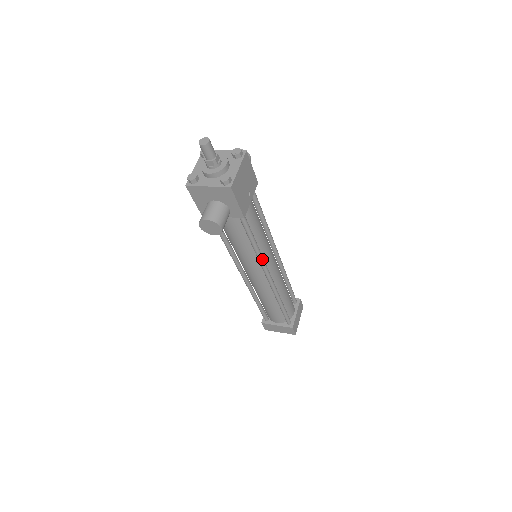
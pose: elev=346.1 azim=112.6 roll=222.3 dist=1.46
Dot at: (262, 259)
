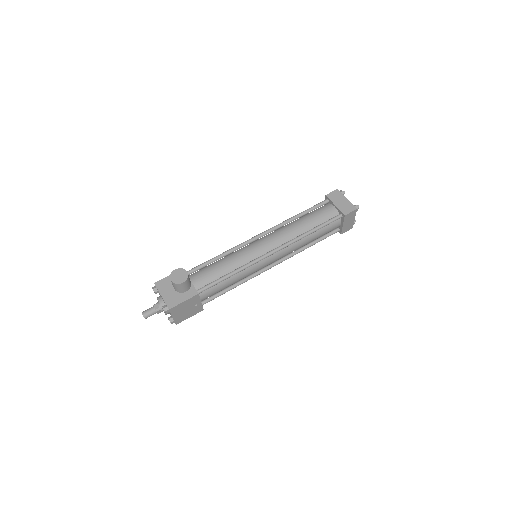
Dot at: occluded
